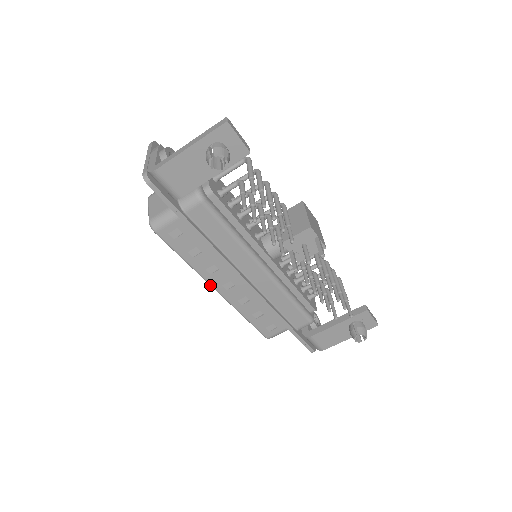
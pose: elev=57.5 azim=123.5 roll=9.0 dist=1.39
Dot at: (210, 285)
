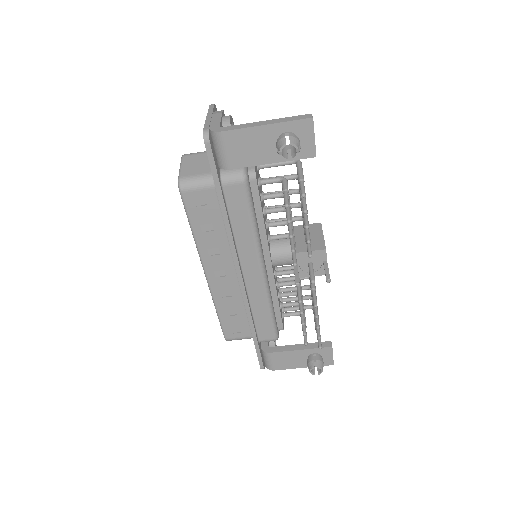
Dot at: (202, 266)
